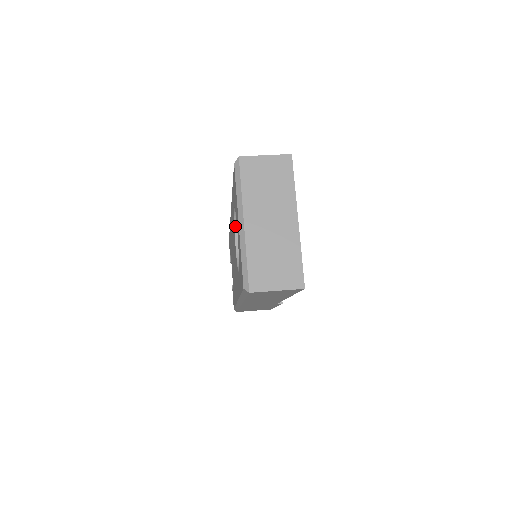
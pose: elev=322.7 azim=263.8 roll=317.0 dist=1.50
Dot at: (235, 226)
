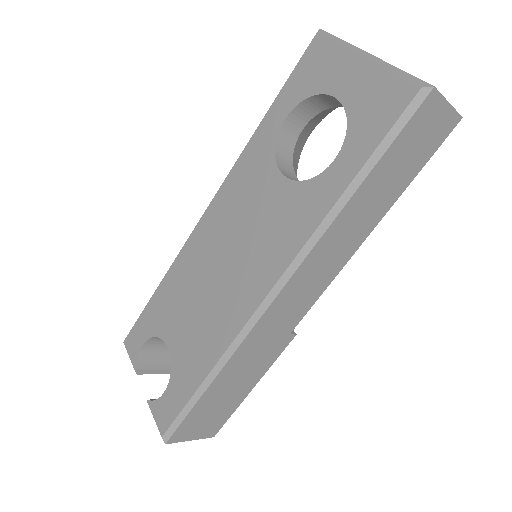
Dot at: (275, 155)
